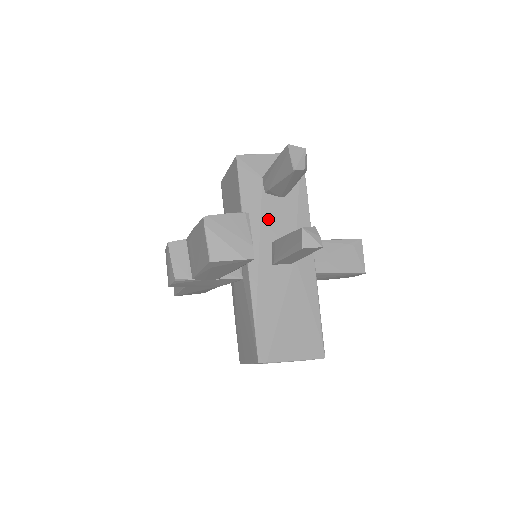
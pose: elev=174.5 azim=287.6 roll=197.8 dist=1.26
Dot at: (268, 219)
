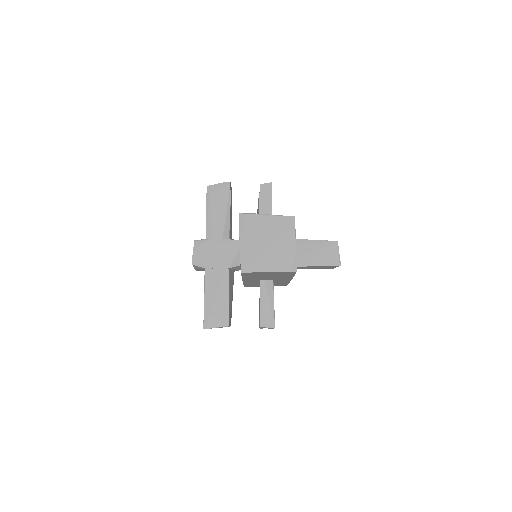
Dot at: occluded
